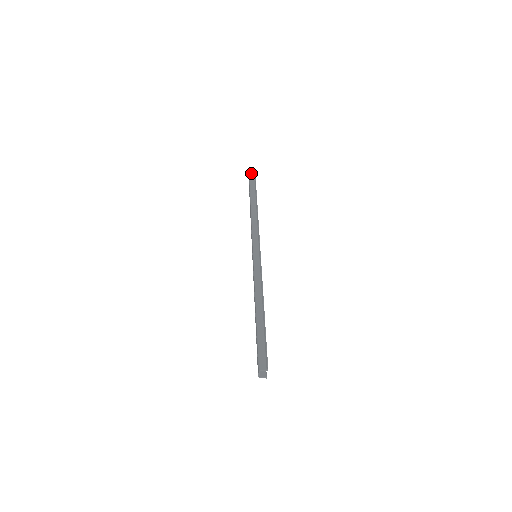
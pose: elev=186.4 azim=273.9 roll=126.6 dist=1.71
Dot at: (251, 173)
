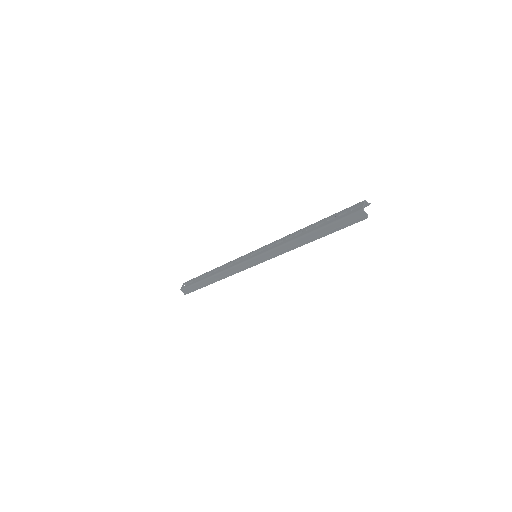
Dot at: occluded
